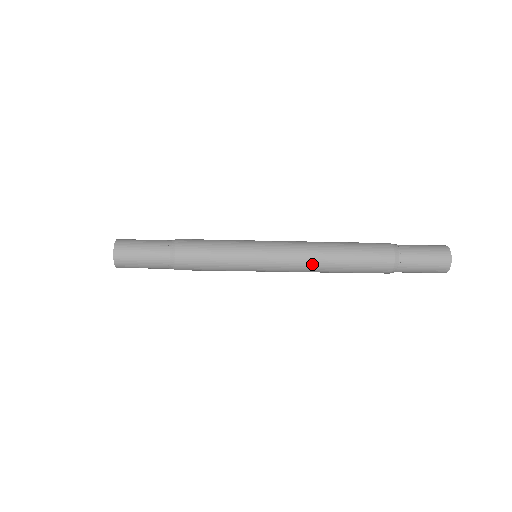
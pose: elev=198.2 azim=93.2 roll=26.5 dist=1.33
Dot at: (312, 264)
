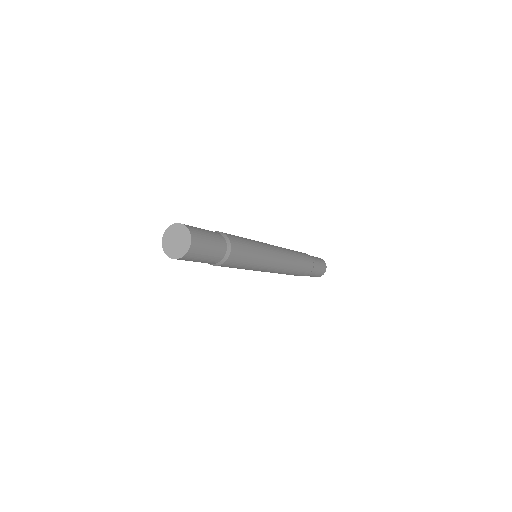
Dot at: (283, 271)
